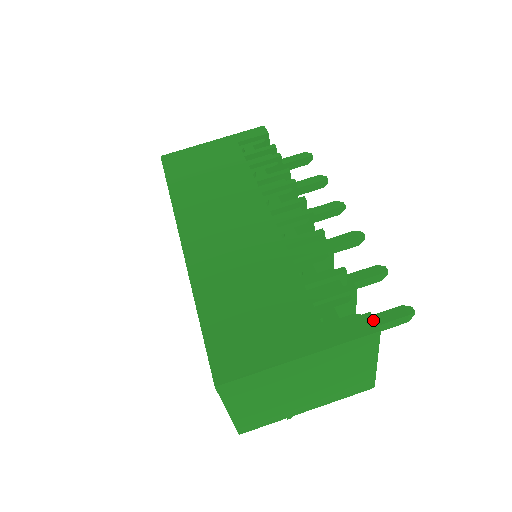
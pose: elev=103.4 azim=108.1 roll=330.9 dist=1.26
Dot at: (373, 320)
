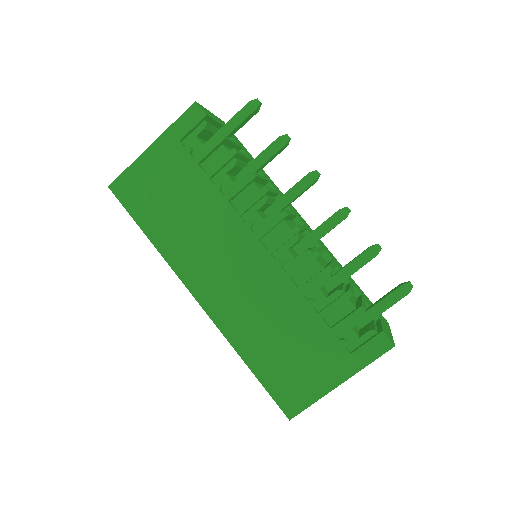
Dot at: (387, 338)
